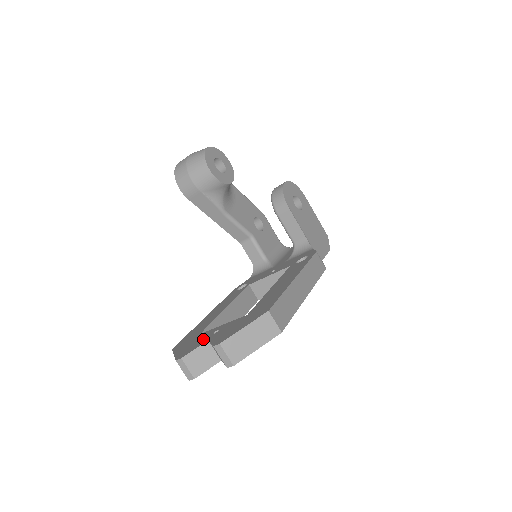
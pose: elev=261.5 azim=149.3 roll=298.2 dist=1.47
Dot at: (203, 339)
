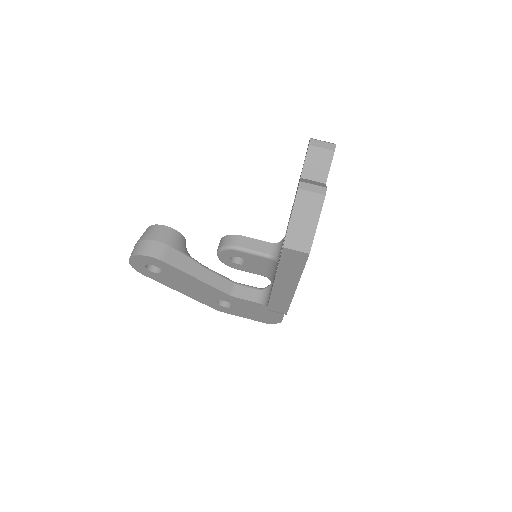
Dot at: occluded
